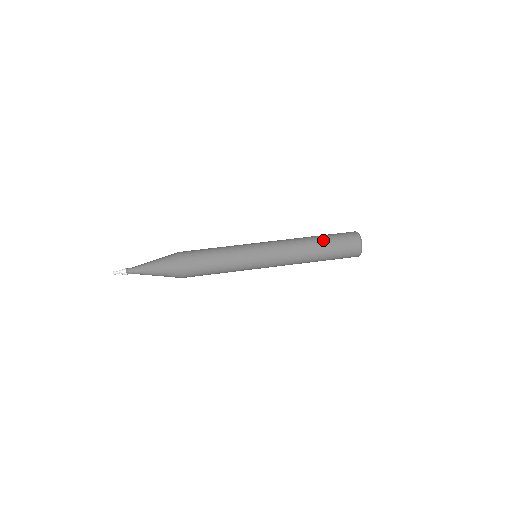
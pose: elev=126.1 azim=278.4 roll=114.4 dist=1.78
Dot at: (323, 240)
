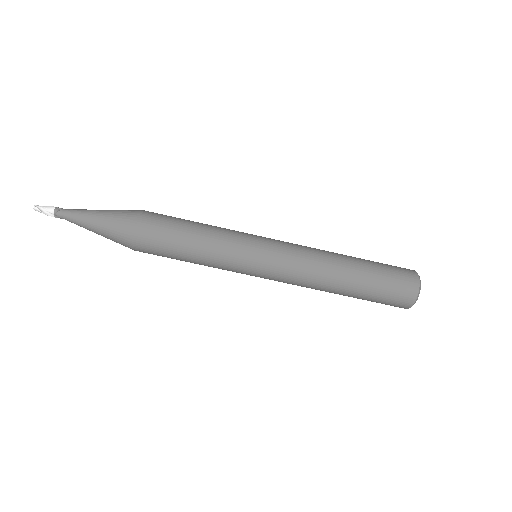
Dot at: (363, 275)
